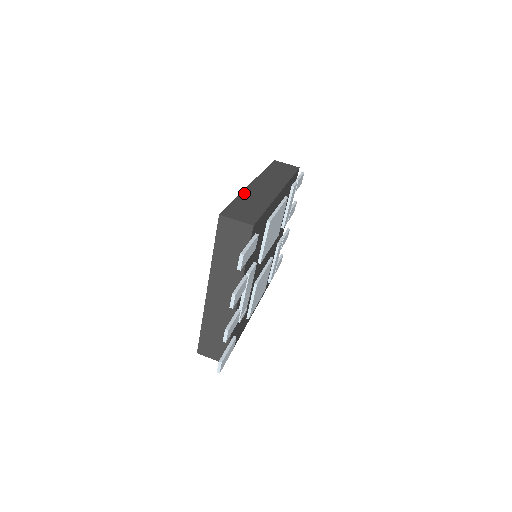
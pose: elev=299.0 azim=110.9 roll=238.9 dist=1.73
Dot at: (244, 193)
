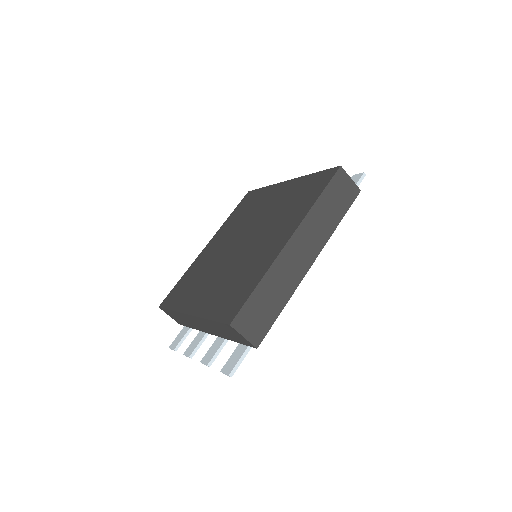
Dot at: (273, 269)
